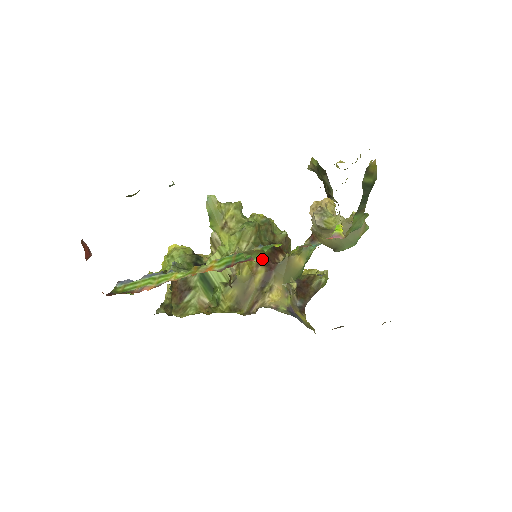
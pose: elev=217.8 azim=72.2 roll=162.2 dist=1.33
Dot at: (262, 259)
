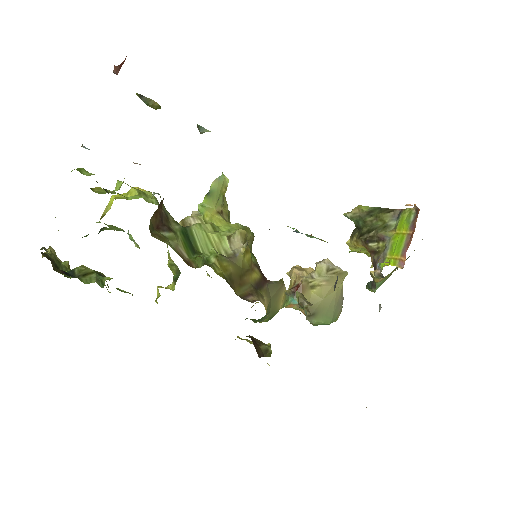
Dot at: (258, 265)
